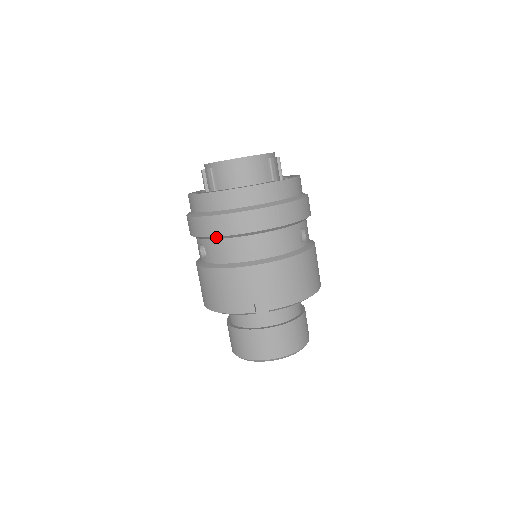
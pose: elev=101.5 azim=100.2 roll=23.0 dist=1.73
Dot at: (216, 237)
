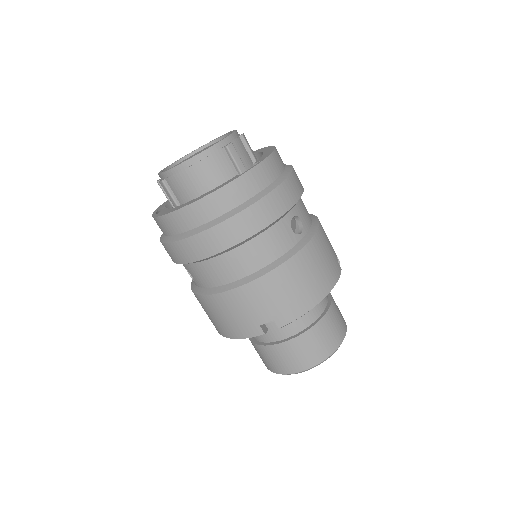
Dot at: (192, 262)
